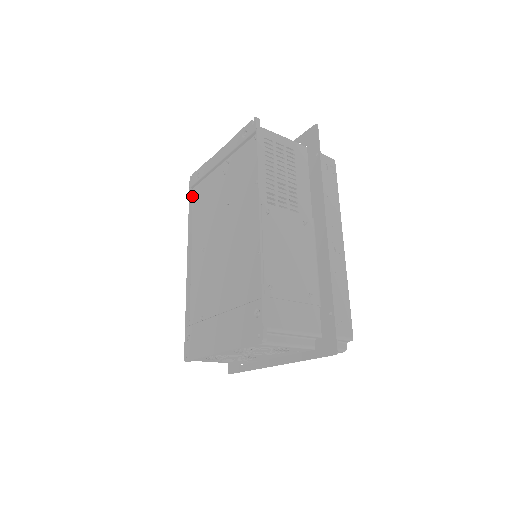
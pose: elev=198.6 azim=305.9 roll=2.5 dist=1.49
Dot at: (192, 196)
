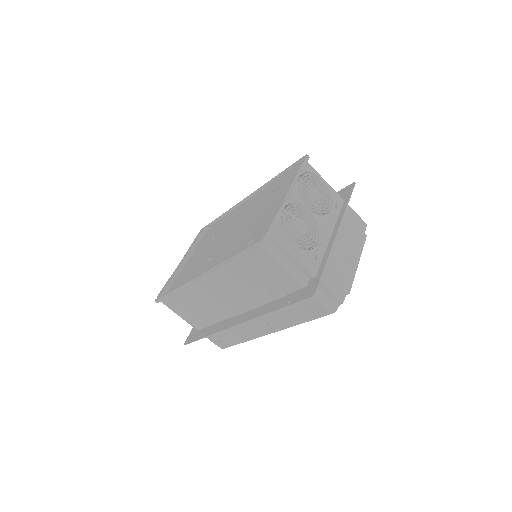
Dot at: (166, 297)
